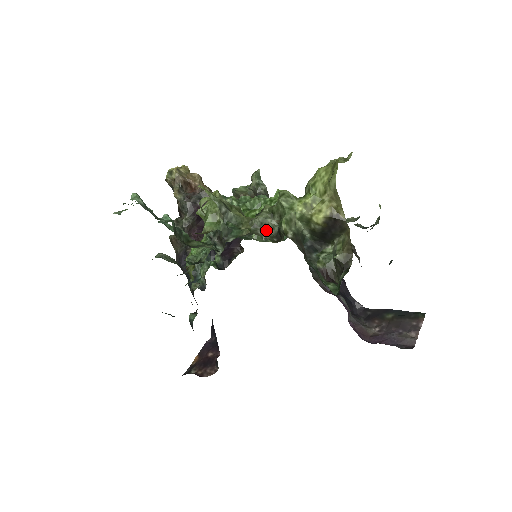
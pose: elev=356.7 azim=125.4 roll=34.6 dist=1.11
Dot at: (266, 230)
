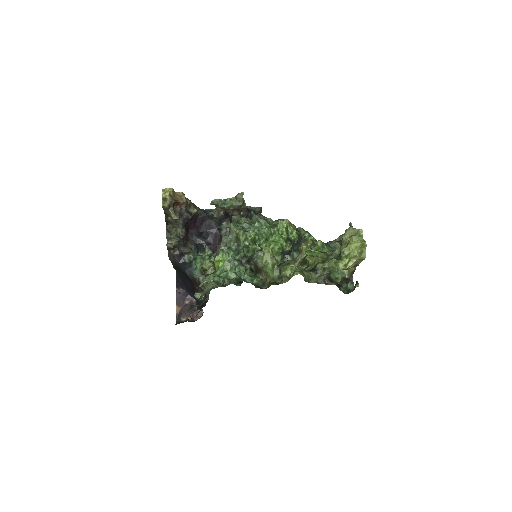
Dot at: (320, 277)
